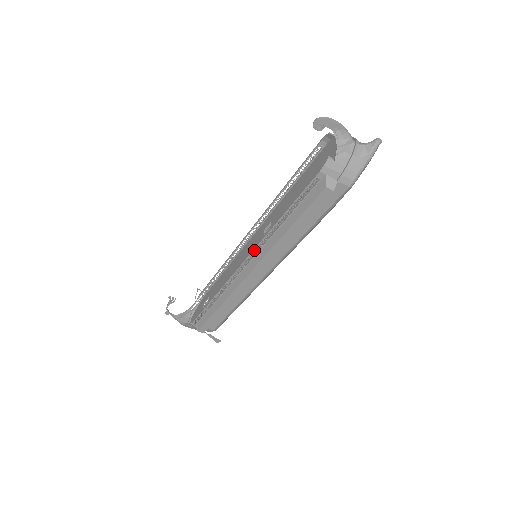
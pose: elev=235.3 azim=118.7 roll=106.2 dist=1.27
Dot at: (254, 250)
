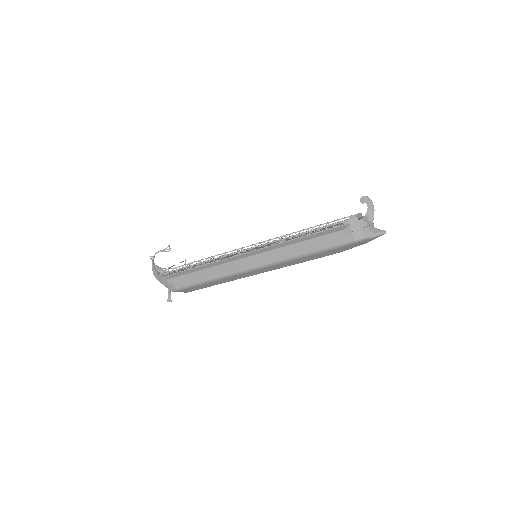
Dot at: (267, 243)
